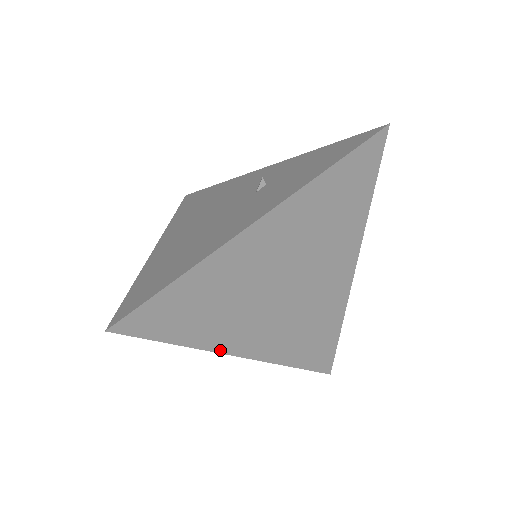
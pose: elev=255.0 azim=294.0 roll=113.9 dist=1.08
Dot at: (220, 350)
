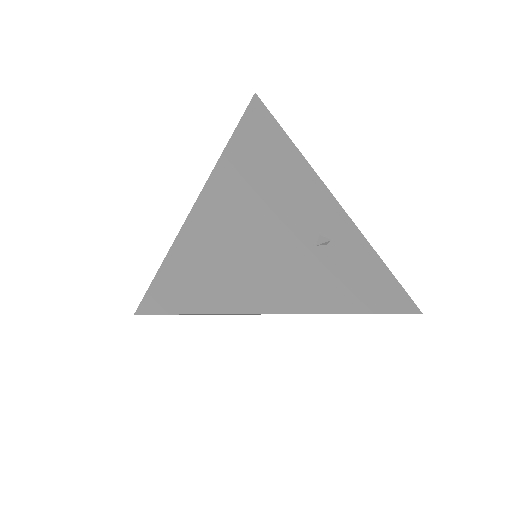
Dot at: occluded
